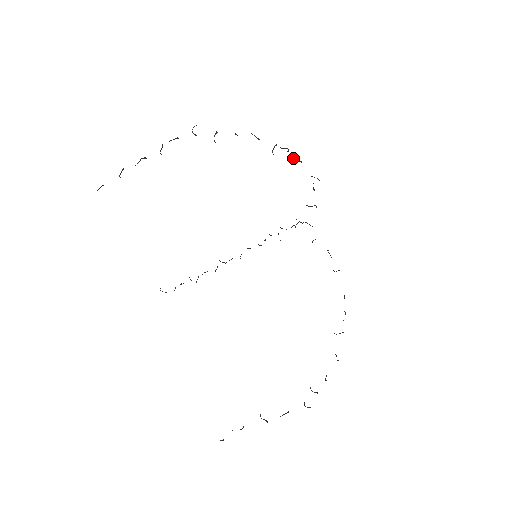
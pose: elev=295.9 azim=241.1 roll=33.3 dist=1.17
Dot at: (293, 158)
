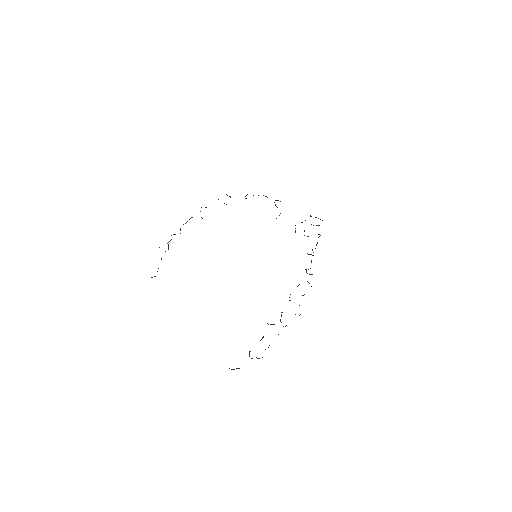
Dot at: occluded
